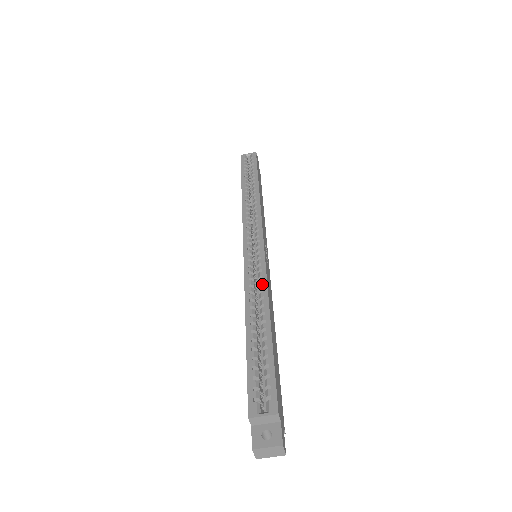
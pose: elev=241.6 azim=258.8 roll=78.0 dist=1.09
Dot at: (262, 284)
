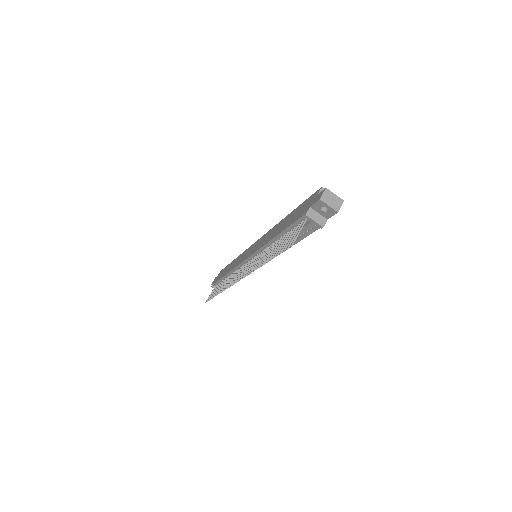
Dot at: occluded
